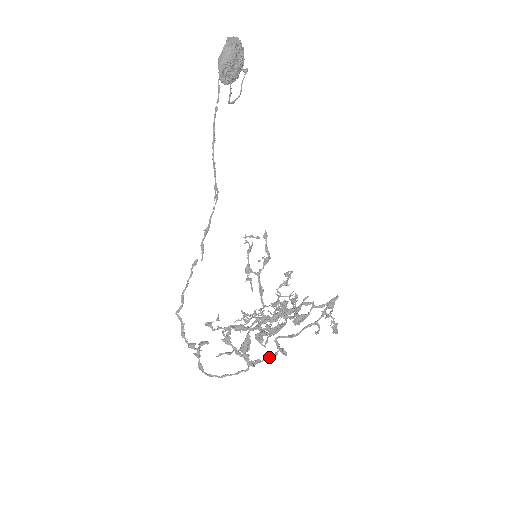
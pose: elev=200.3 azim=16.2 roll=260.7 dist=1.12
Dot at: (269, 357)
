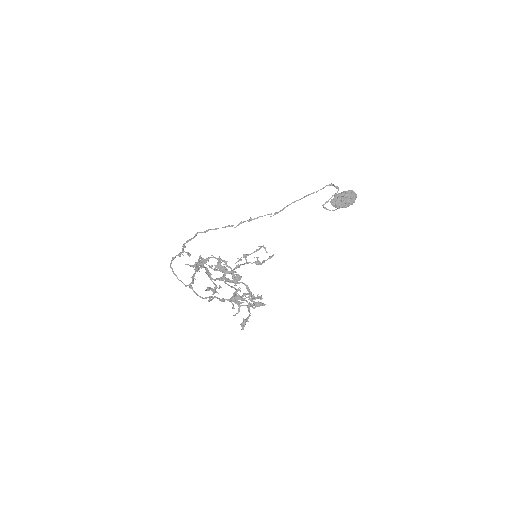
Dot at: occluded
